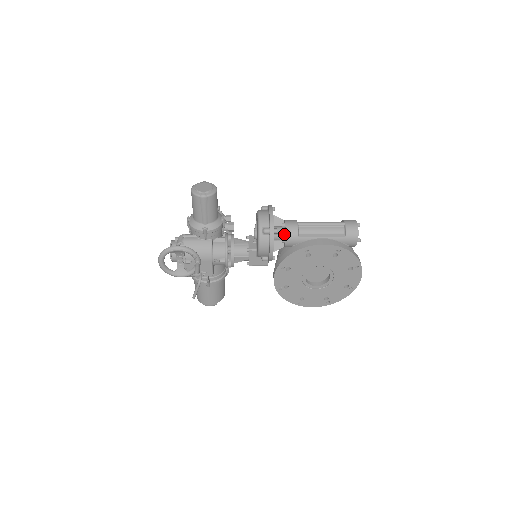
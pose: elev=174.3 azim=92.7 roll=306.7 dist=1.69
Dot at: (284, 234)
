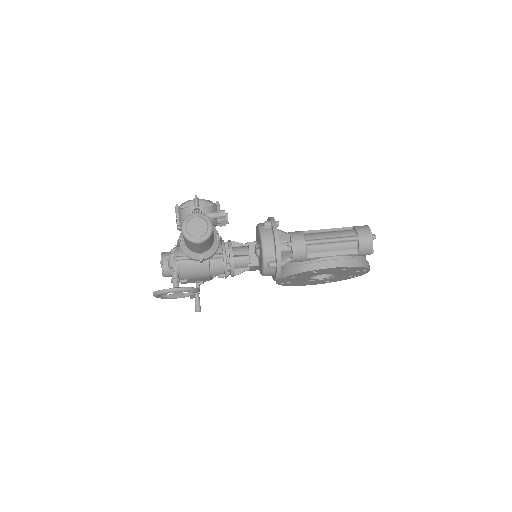
Dot at: occluded
